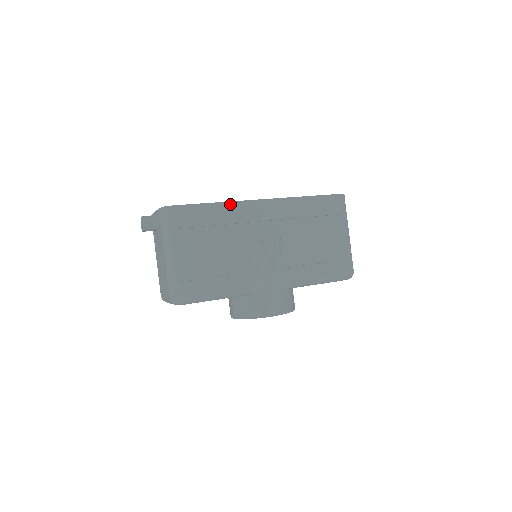
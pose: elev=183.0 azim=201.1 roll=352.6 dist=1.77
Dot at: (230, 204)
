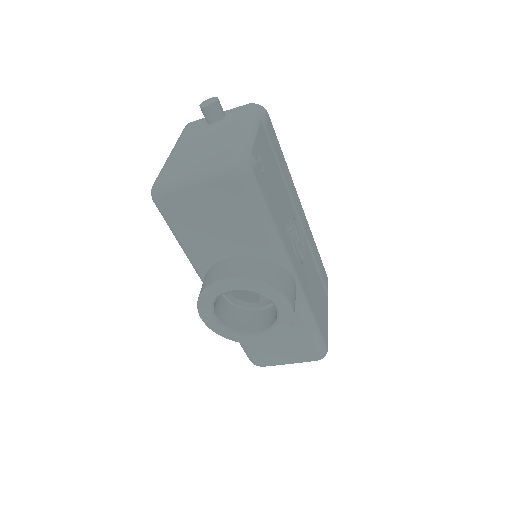
Dot at: (290, 176)
